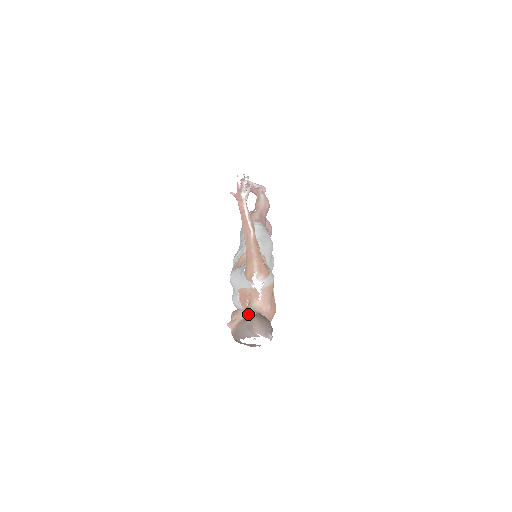
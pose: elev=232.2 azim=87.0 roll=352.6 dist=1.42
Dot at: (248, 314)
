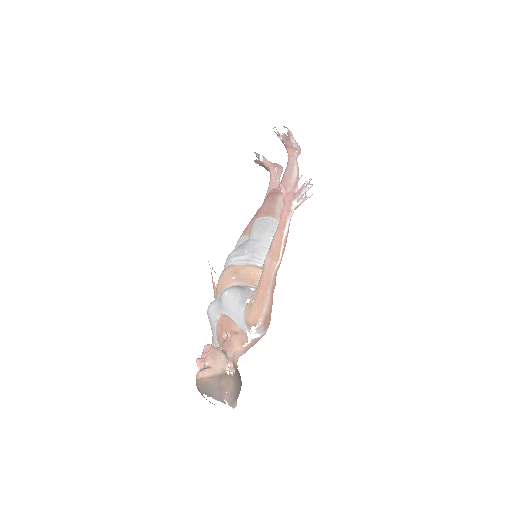
Dot at: (227, 368)
